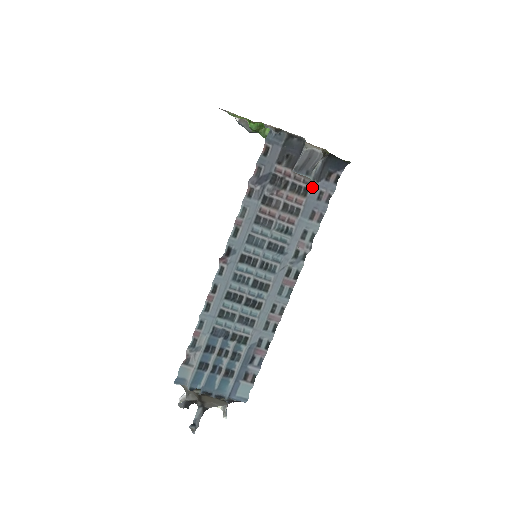
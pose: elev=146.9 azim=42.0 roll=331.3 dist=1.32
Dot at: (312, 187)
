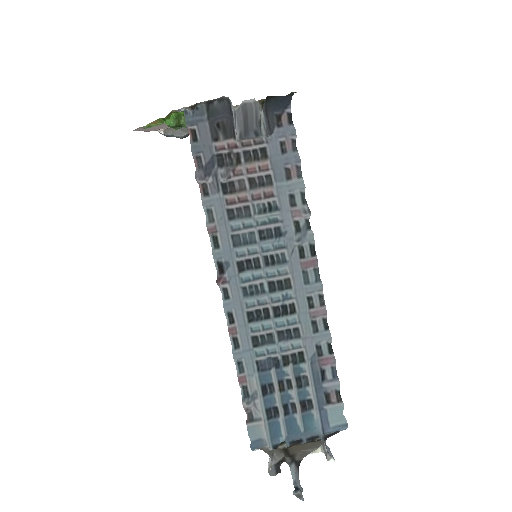
Dot at: (268, 144)
